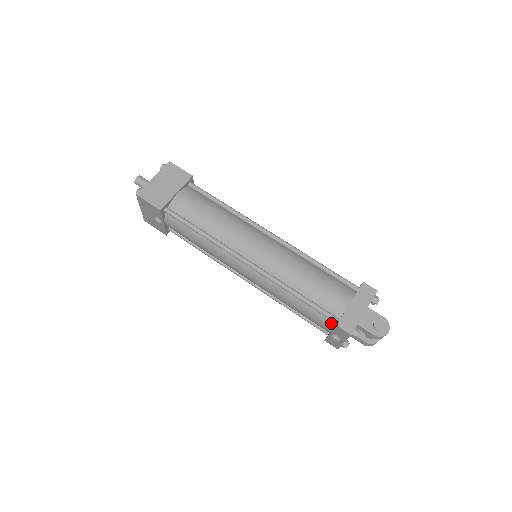
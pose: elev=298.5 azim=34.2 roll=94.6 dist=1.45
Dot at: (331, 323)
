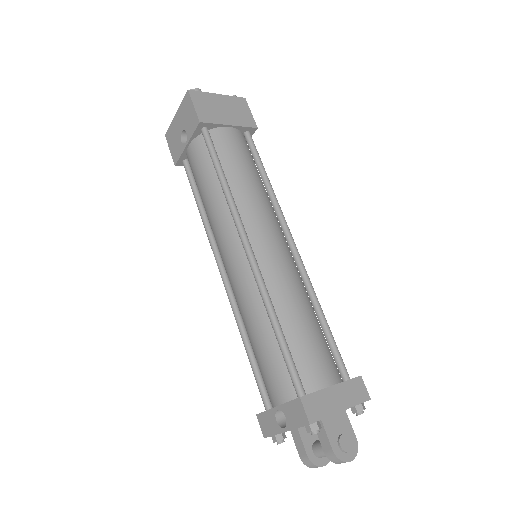
Dot at: (290, 393)
